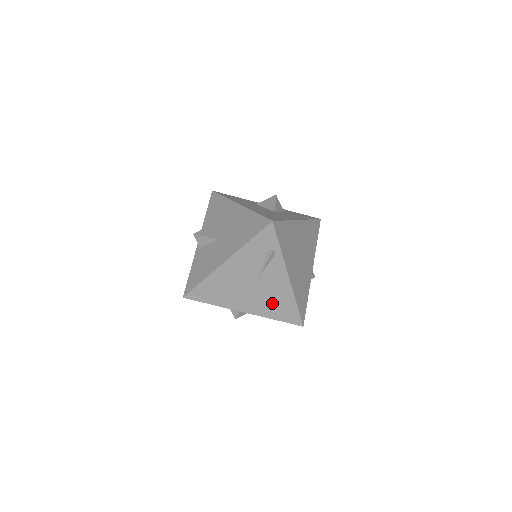
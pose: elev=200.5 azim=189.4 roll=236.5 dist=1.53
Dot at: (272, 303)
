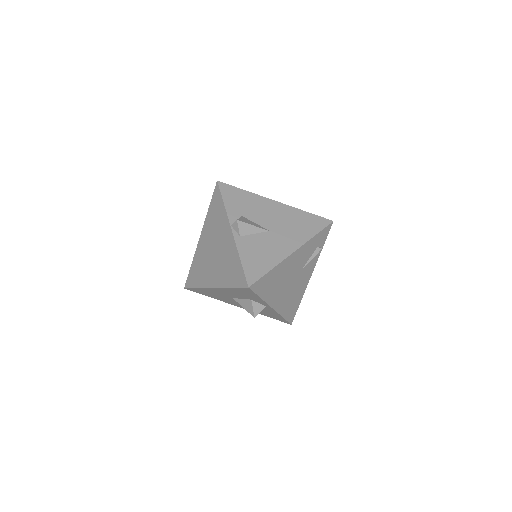
Dot at: (291, 299)
